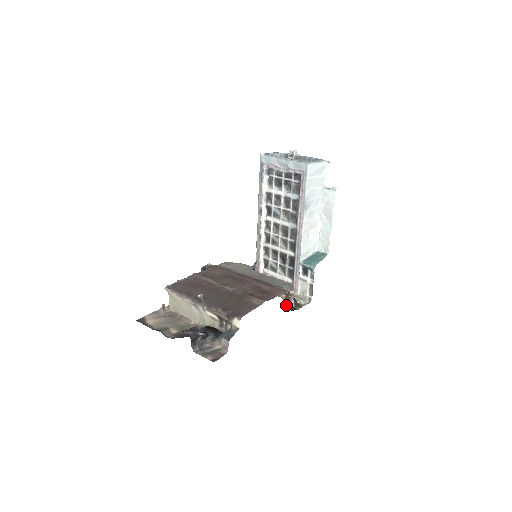
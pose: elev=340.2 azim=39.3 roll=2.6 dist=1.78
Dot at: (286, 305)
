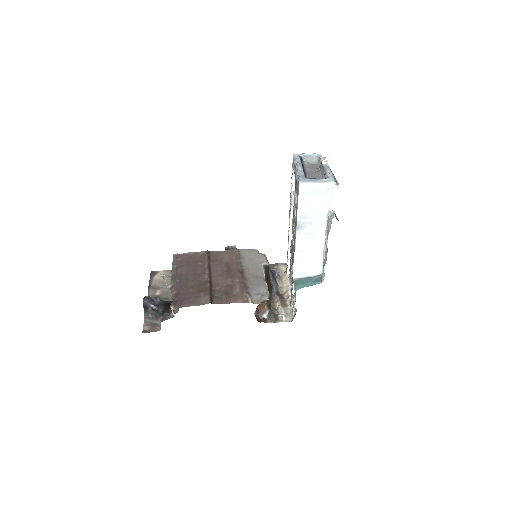
Dot at: (258, 314)
